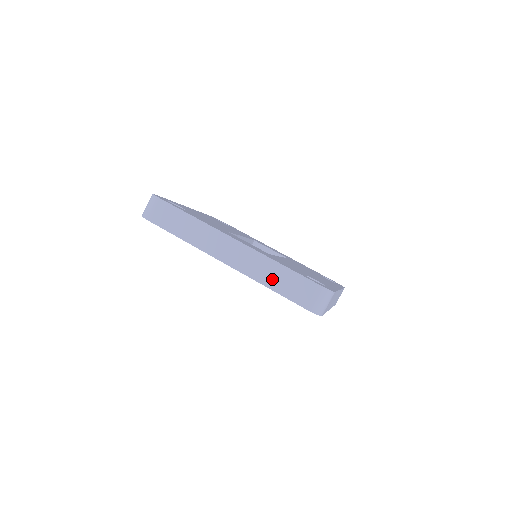
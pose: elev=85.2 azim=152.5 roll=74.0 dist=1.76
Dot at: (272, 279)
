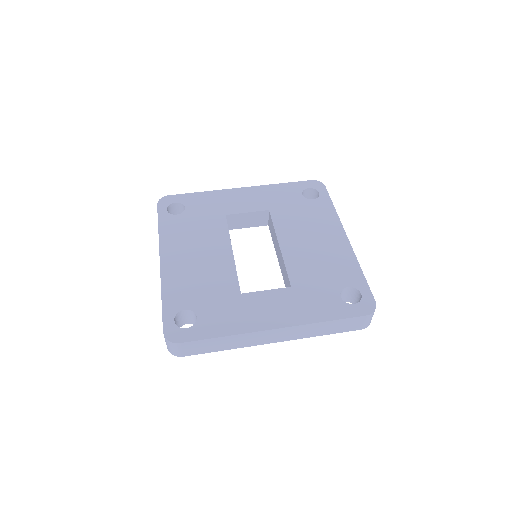
Dot at: (324, 331)
